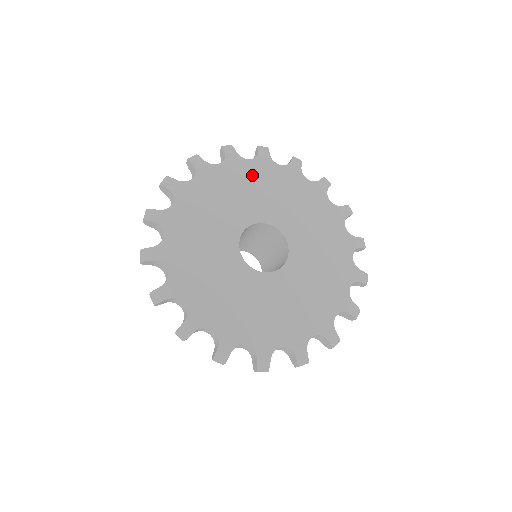
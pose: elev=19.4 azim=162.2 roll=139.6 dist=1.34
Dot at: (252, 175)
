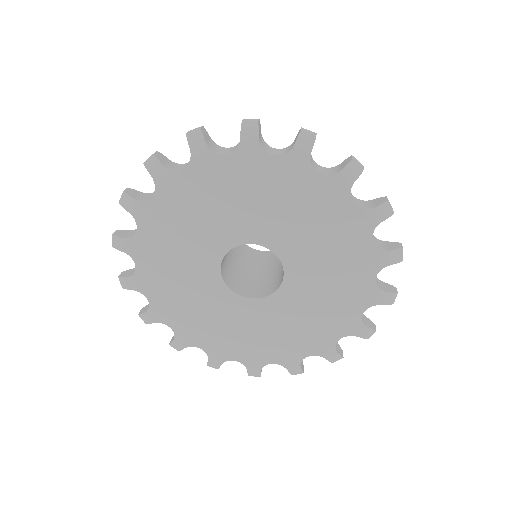
Dot at: (232, 179)
